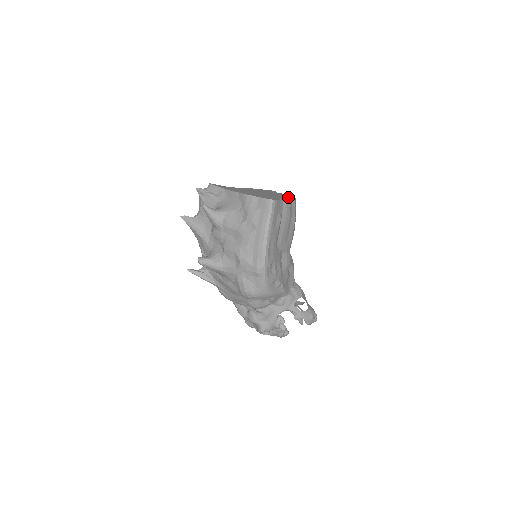
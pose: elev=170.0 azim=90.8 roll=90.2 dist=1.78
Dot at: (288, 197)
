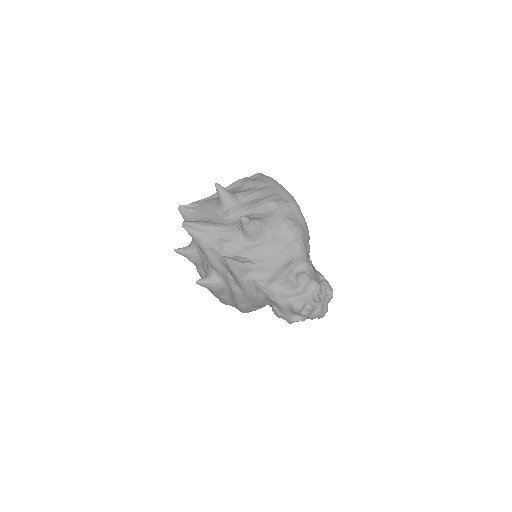
Dot at: occluded
